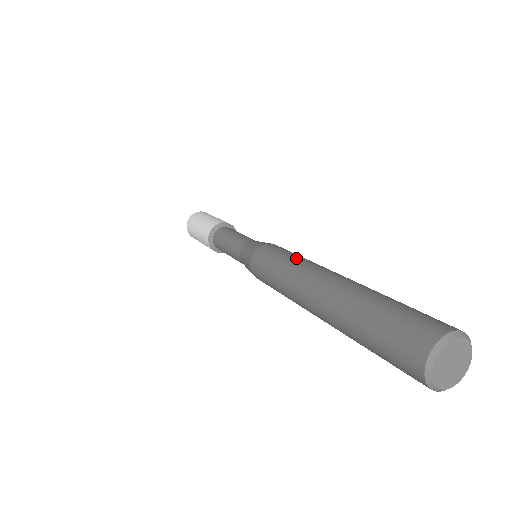
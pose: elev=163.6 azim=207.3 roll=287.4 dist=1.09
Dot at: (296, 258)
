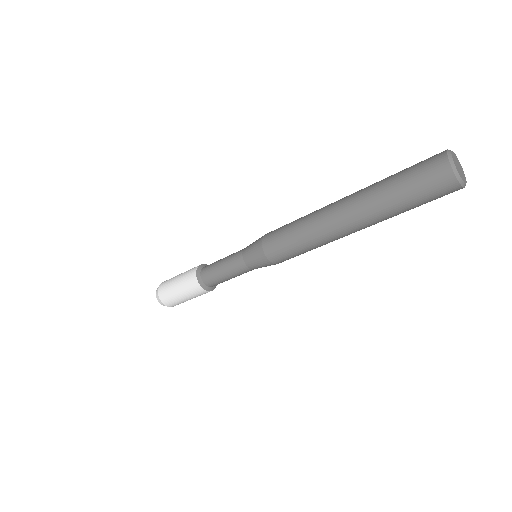
Dot at: occluded
